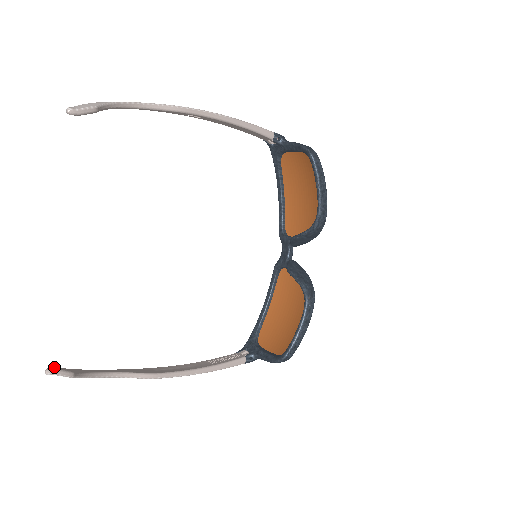
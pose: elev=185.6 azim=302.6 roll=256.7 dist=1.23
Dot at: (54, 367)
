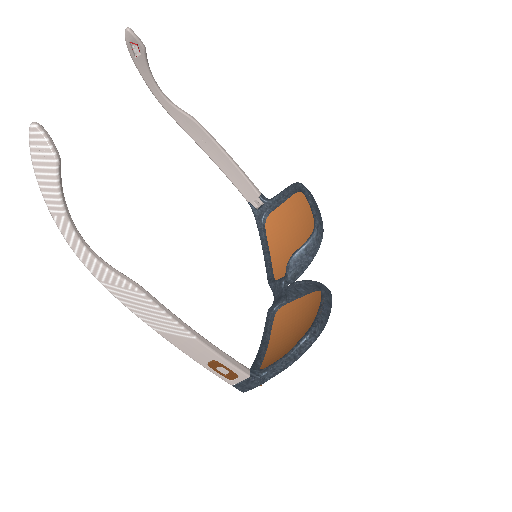
Dot at: (41, 136)
